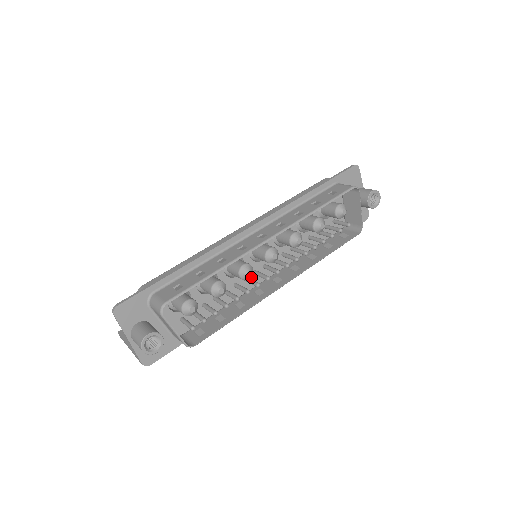
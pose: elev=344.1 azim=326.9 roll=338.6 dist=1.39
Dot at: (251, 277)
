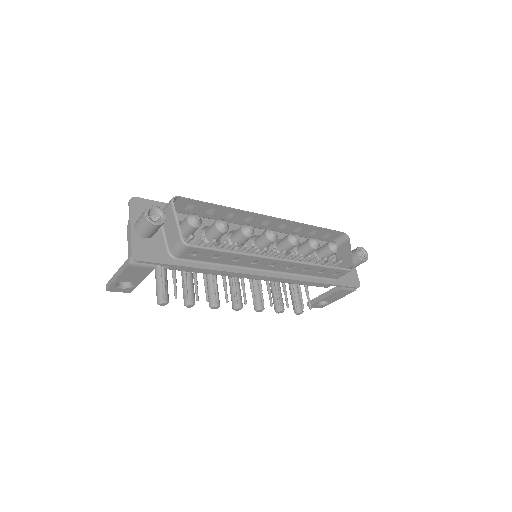
Dot at: occluded
